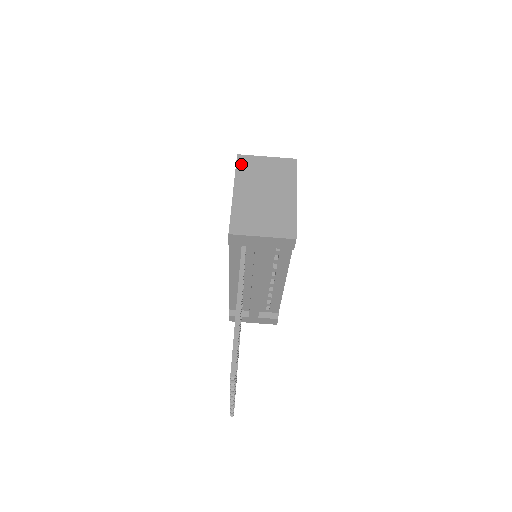
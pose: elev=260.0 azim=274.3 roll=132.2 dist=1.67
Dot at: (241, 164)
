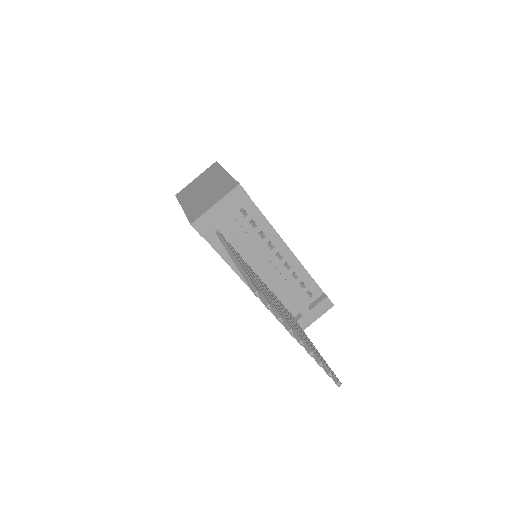
Dot at: (180, 196)
